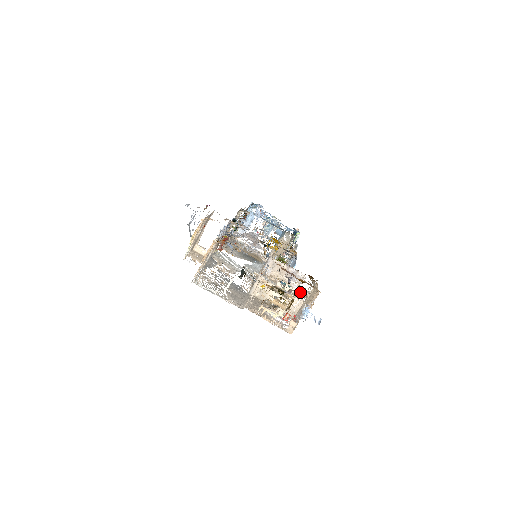
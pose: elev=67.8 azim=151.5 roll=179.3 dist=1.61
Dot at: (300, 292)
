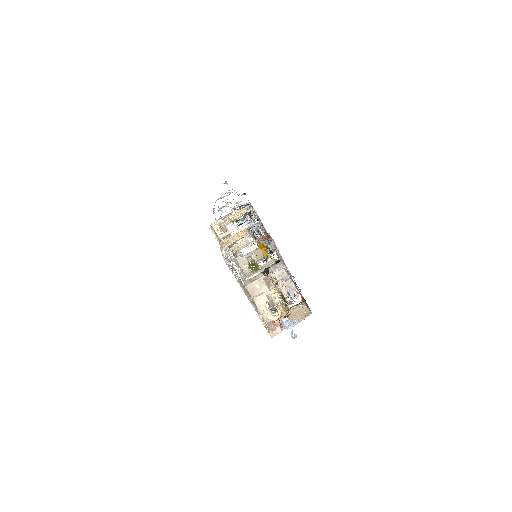
Dot at: occluded
